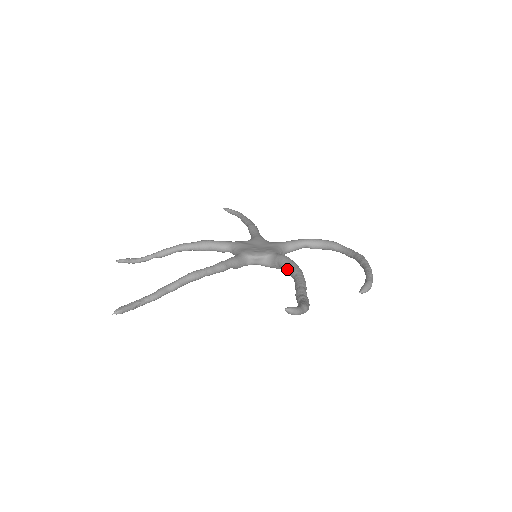
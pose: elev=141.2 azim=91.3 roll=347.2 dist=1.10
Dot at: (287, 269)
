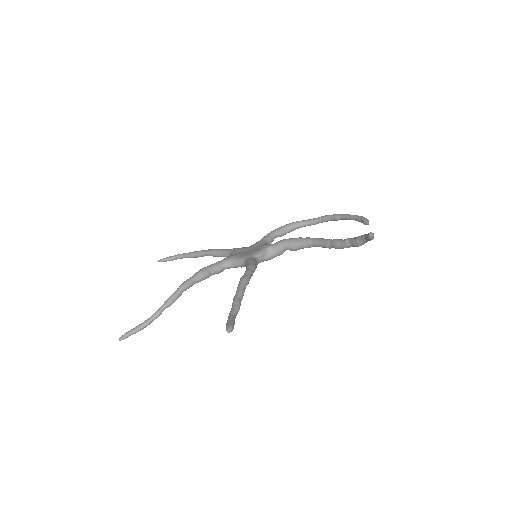
Dot at: (298, 244)
